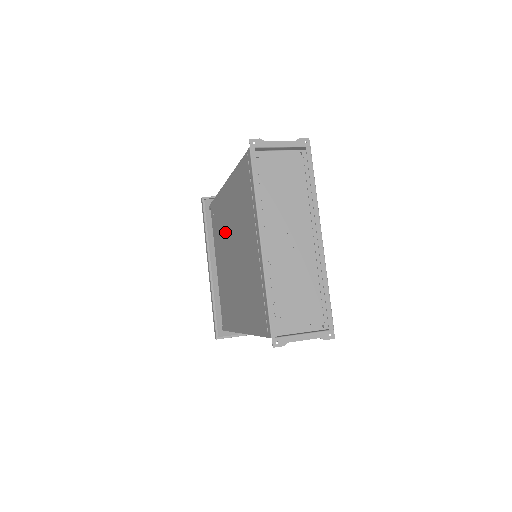
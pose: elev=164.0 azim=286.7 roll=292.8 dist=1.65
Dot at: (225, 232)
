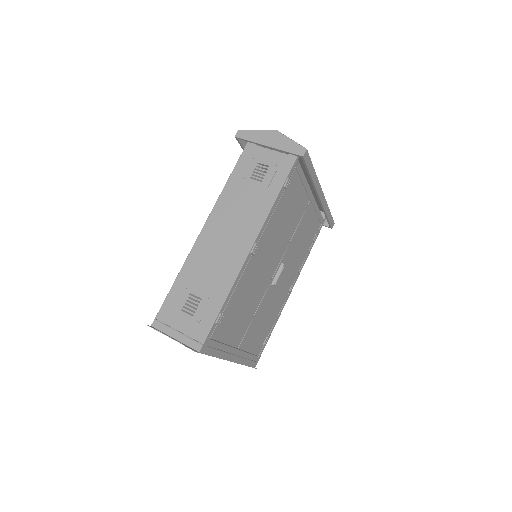
Dot at: occluded
